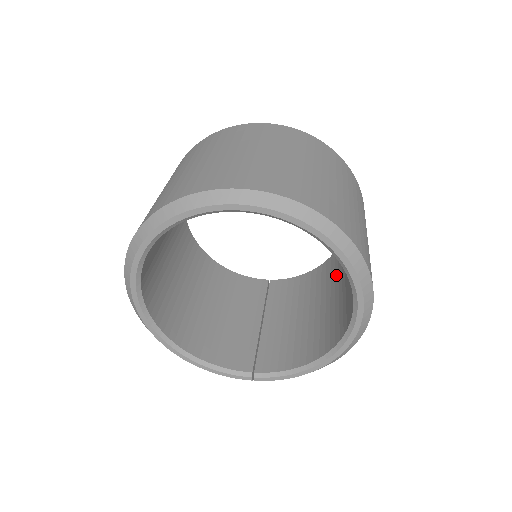
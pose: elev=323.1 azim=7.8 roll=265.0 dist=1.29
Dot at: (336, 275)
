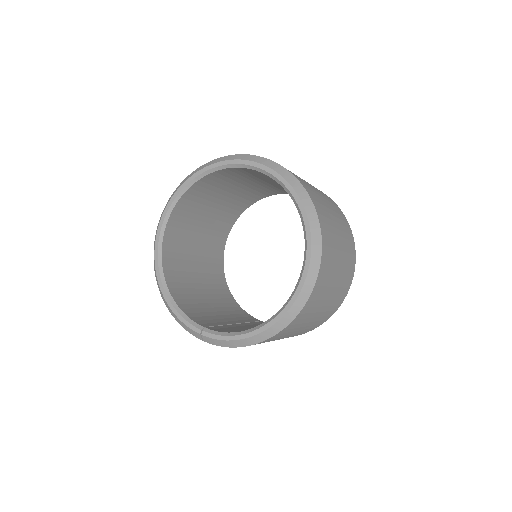
Dot at: occluded
